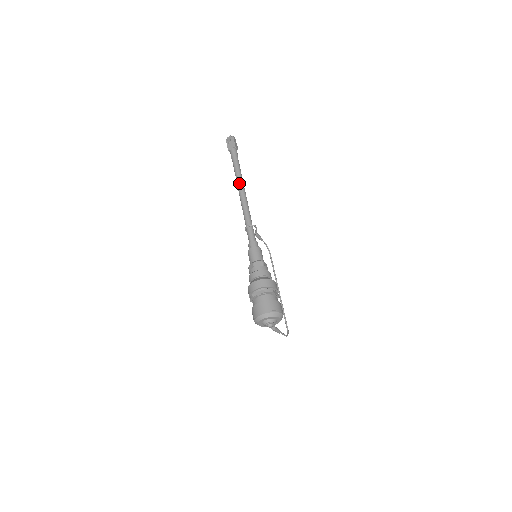
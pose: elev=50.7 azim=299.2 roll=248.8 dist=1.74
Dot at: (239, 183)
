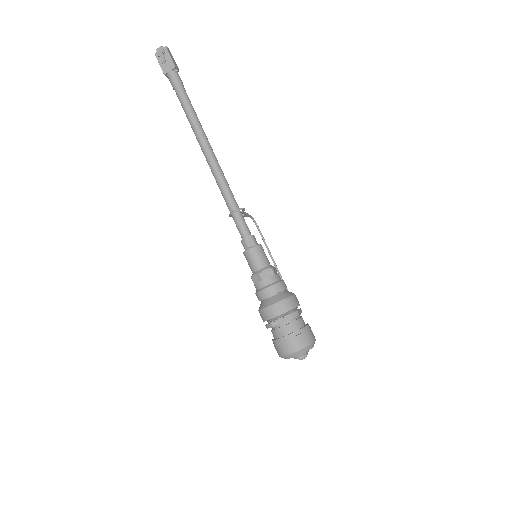
Dot at: (200, 137)
